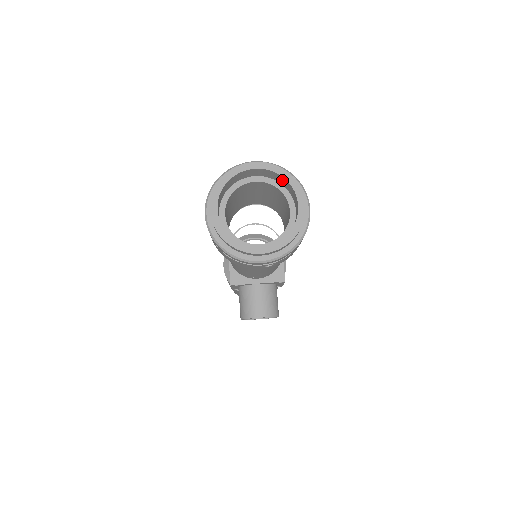
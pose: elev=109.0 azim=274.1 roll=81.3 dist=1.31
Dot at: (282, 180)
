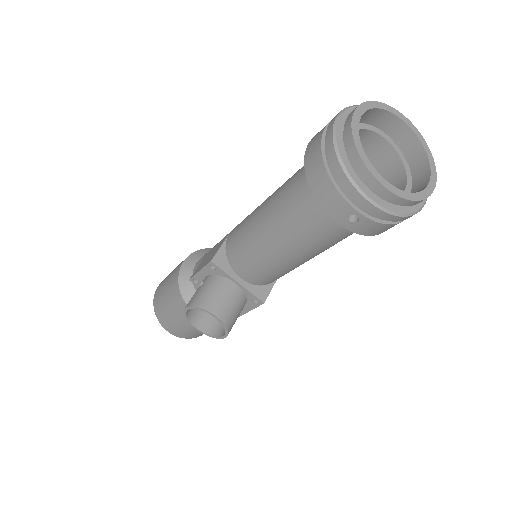
Dot at: (418, 157)
